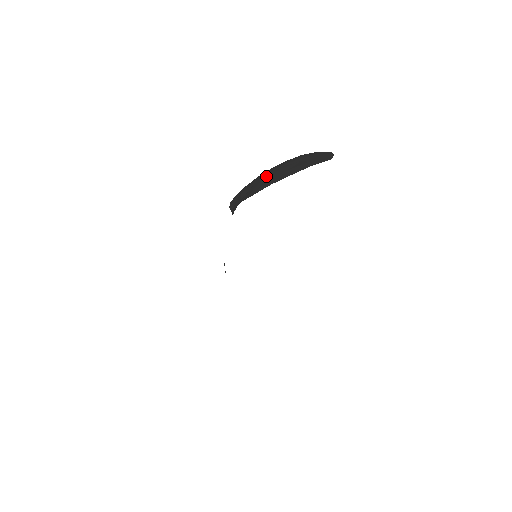
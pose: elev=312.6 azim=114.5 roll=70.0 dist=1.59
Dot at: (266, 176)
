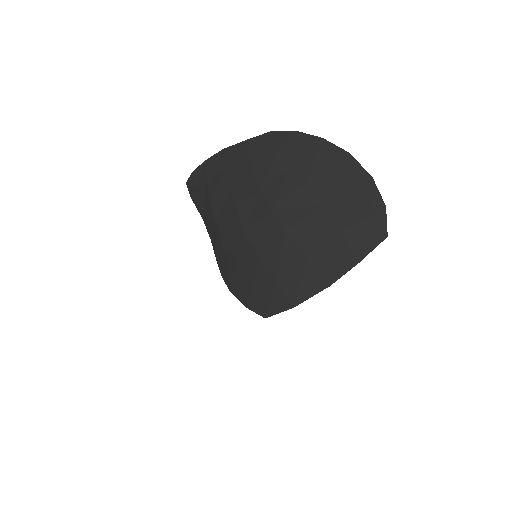
Dot at: (263, 236)
